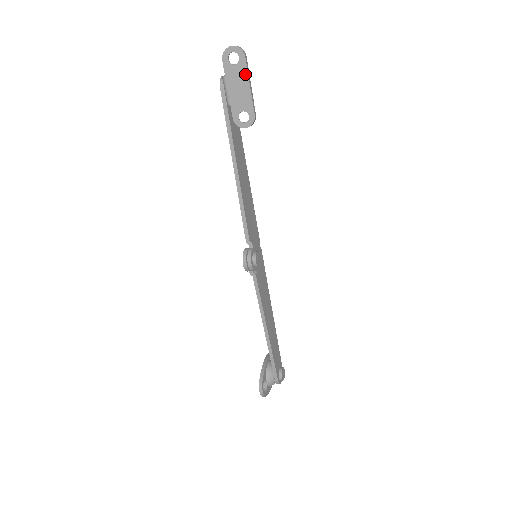
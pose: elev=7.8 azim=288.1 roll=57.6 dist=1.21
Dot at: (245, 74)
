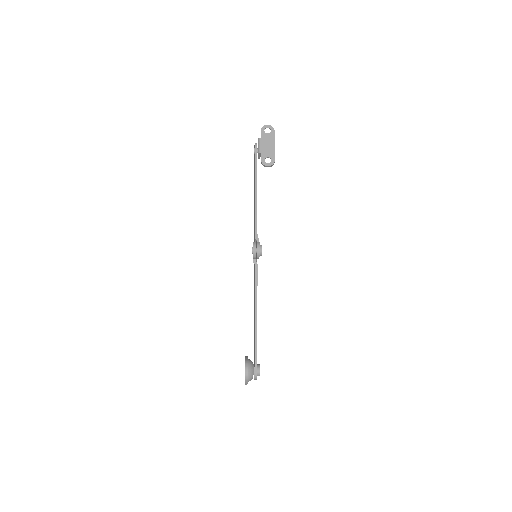
Dot at: (273, 139)
